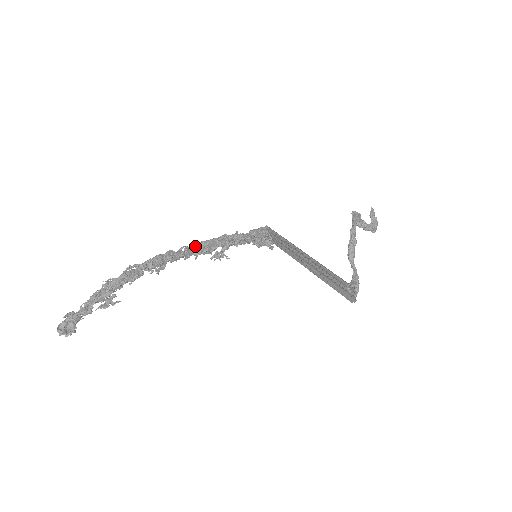
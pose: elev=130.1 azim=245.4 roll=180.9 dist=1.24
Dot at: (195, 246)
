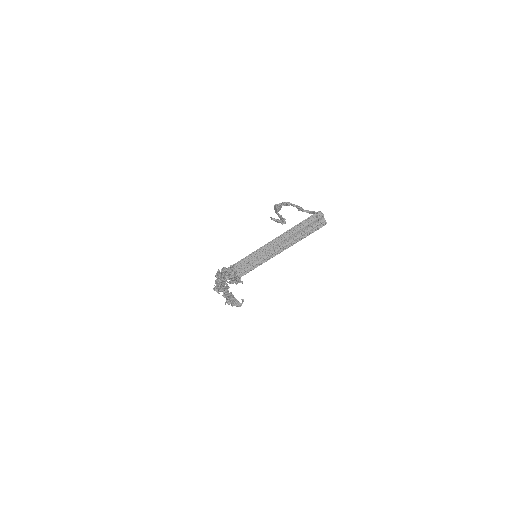
Dot at: occluded
